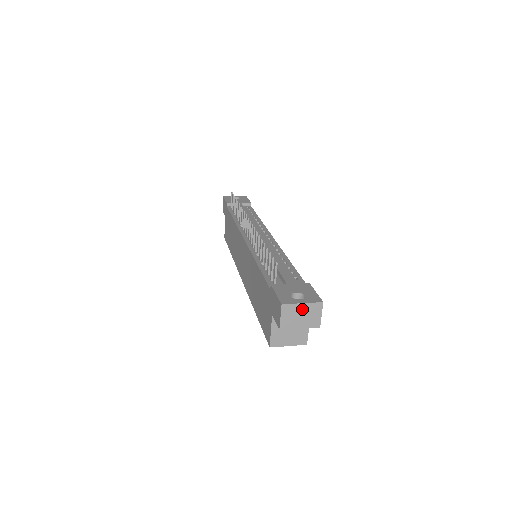
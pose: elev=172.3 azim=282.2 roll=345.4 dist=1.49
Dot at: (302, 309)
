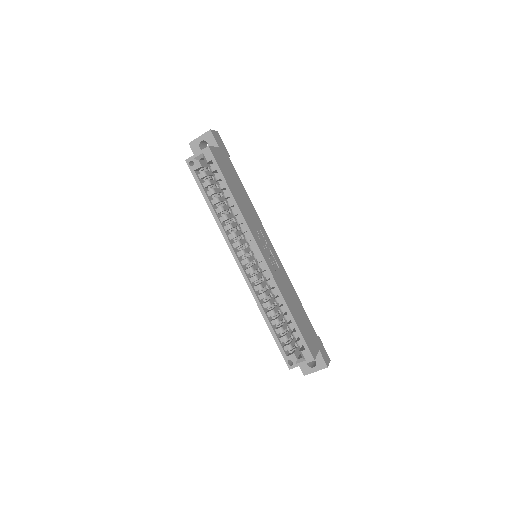
Dot at: occluded
